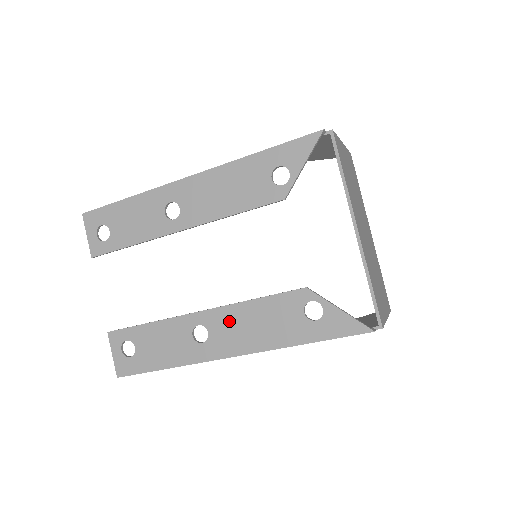
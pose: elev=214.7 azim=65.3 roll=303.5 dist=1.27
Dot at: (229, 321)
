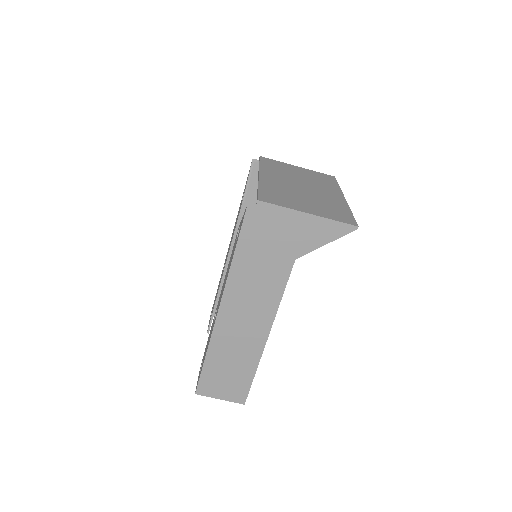
Dot at: occluded
